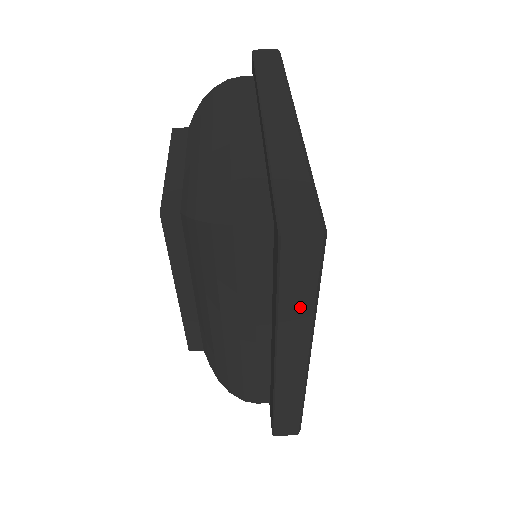
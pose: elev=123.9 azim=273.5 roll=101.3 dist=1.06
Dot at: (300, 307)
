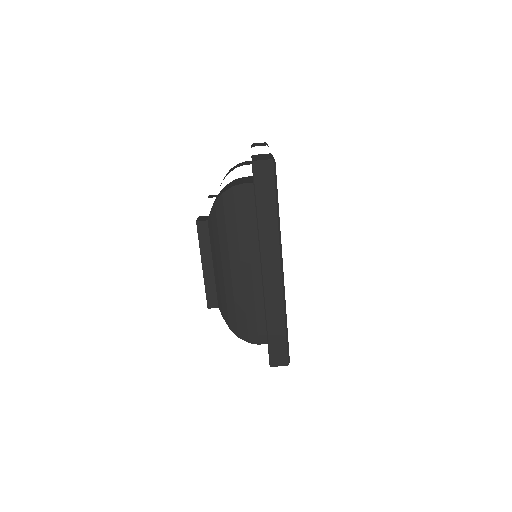
Dot at: occluded
